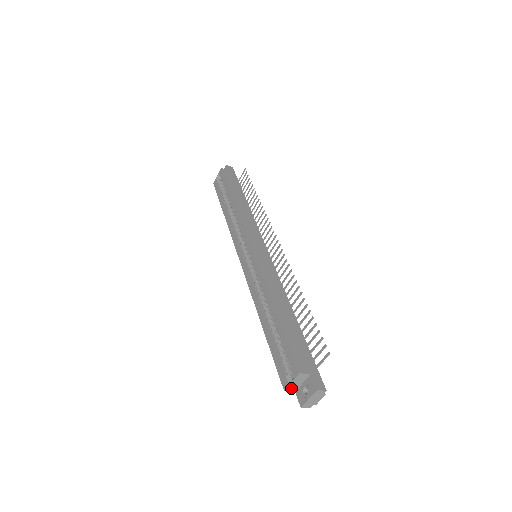
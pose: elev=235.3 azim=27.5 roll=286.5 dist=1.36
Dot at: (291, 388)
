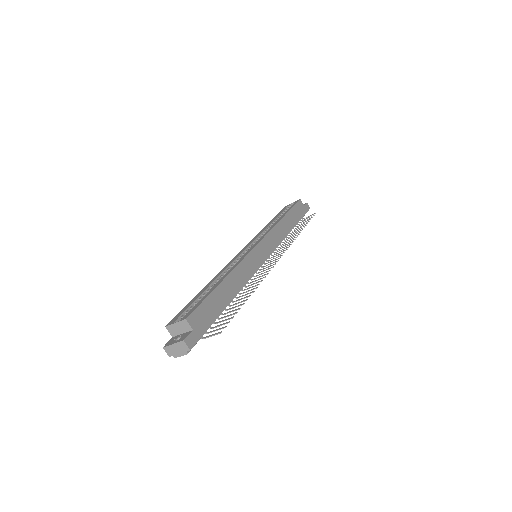
Dot at: (172, 329)
